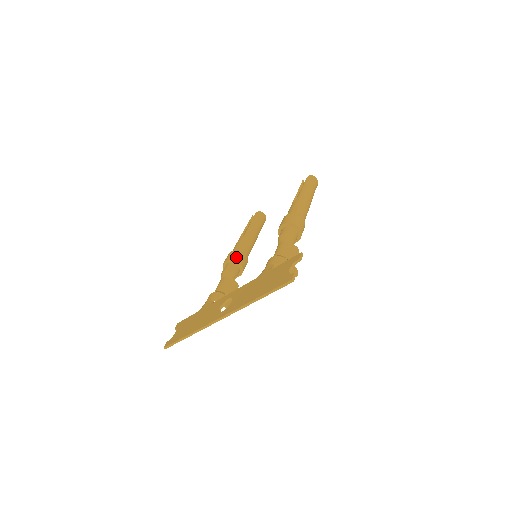
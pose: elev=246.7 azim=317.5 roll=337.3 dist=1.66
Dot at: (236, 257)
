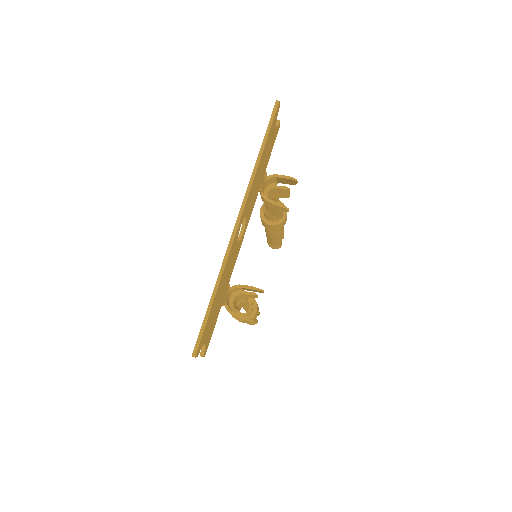
Dot at: occluded
